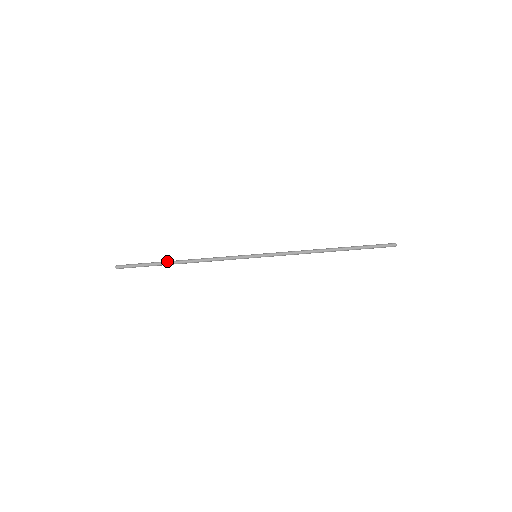
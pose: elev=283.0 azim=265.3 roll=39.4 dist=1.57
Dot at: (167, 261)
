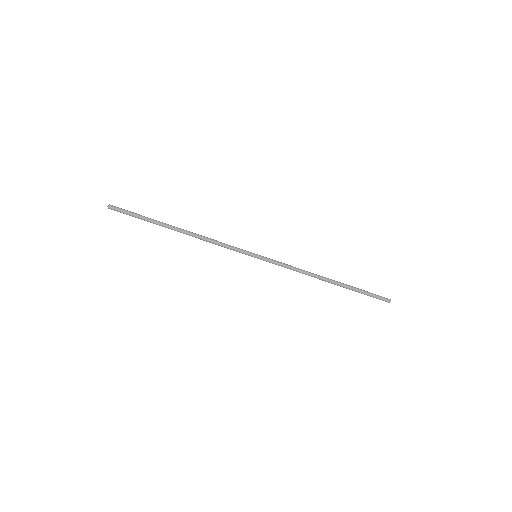
Dot at: (164, 225)
